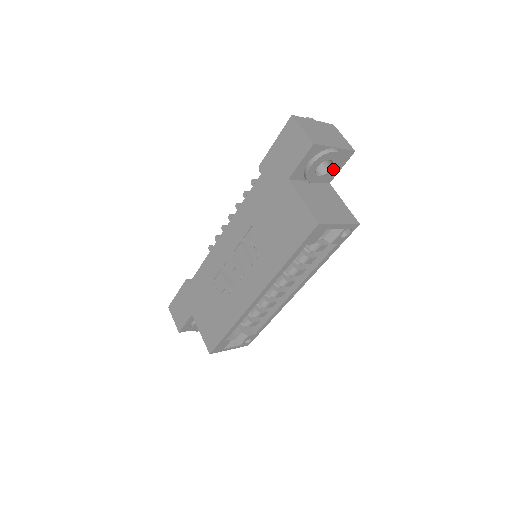
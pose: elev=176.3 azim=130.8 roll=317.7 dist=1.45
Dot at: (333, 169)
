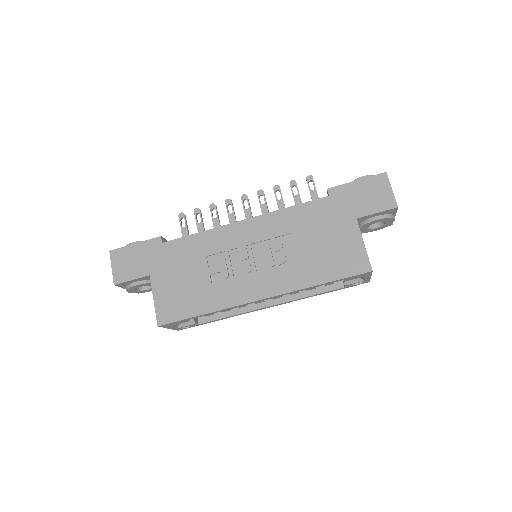
Dot at: (375, 229)
